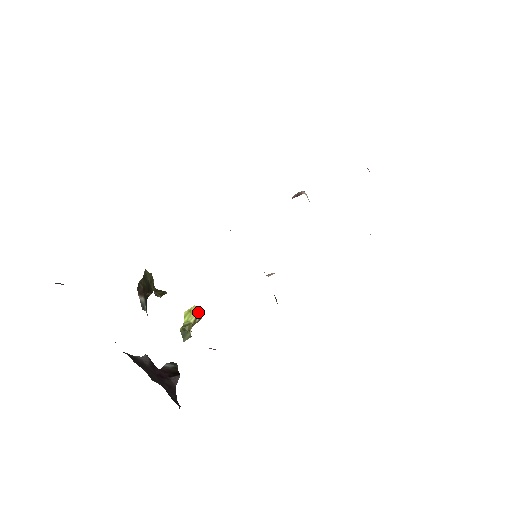
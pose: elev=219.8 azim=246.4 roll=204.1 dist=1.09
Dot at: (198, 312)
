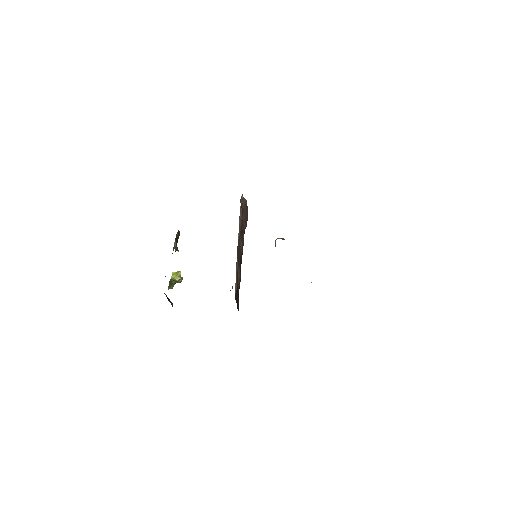
Dot at: (182, 277)
